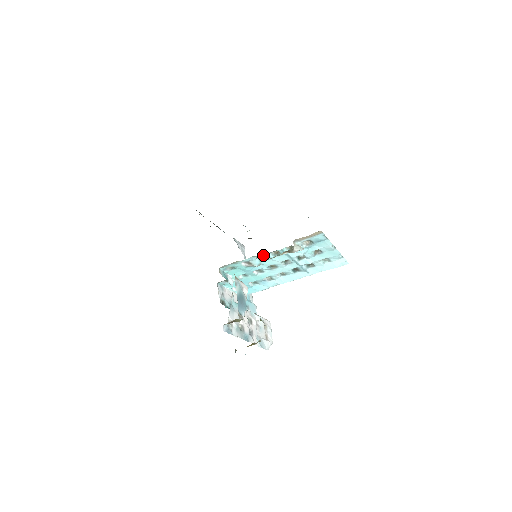
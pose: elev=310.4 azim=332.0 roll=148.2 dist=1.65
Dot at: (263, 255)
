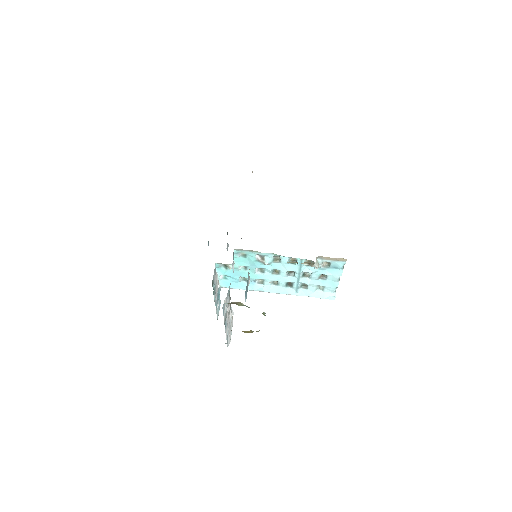
Dot at: (281, 257)
